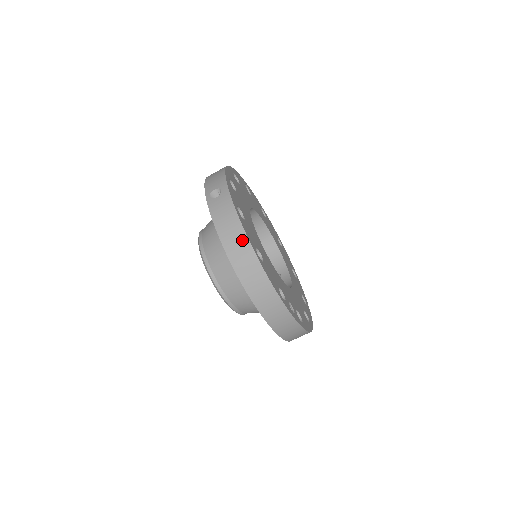
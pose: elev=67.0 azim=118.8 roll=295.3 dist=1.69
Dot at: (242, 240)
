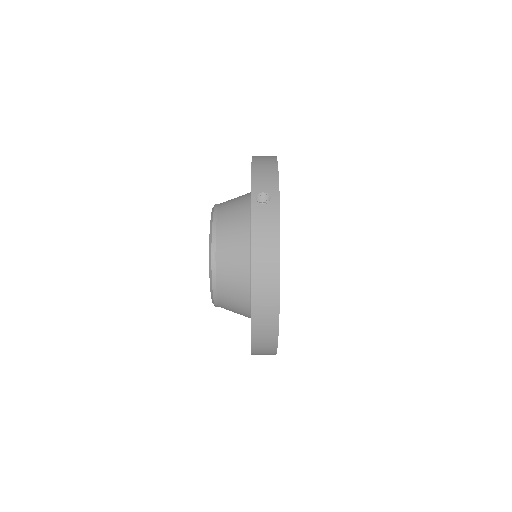
Dot at: (273, 267)
